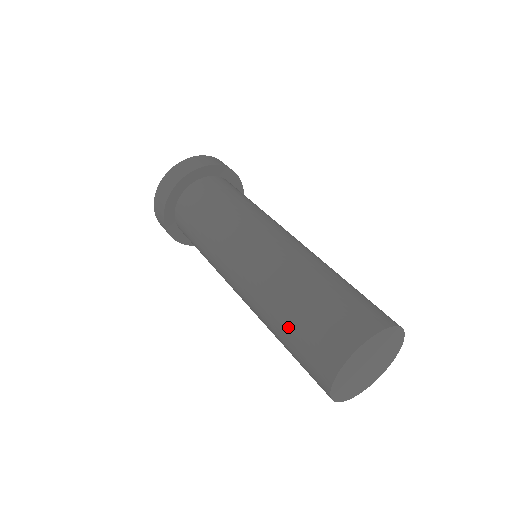
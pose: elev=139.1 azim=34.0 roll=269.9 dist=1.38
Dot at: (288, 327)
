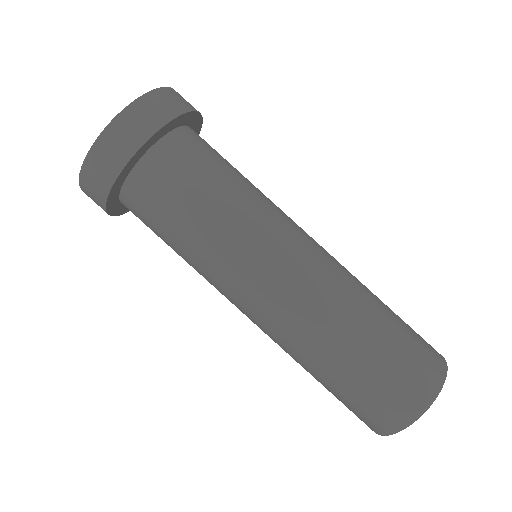
Dot at: (339, 378)
